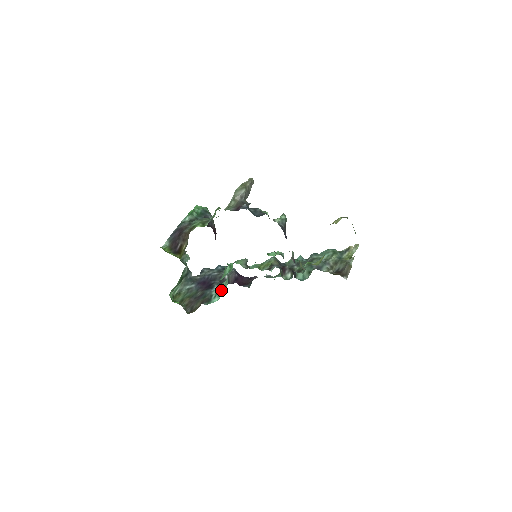
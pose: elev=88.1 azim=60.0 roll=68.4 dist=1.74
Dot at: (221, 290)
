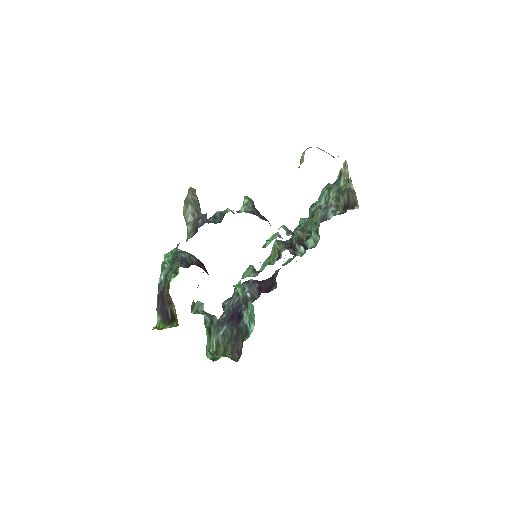
Dot at: (251, 314)
